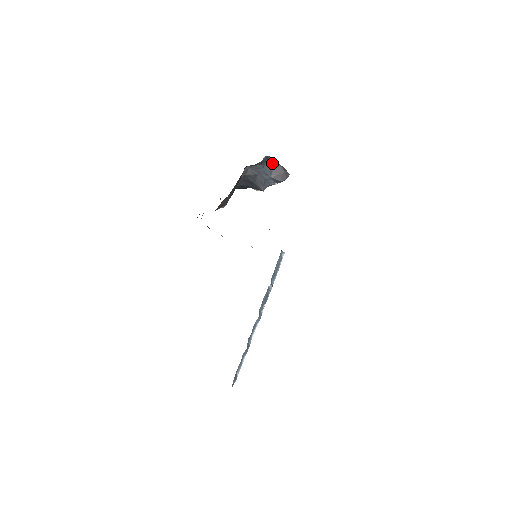
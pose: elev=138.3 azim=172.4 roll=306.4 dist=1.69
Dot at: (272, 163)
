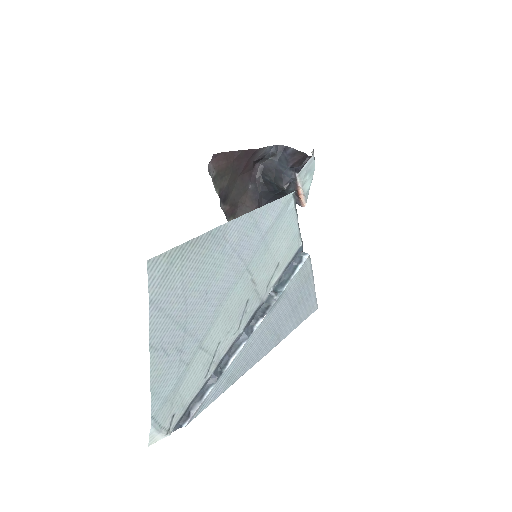
Dot at: (289, 152)
